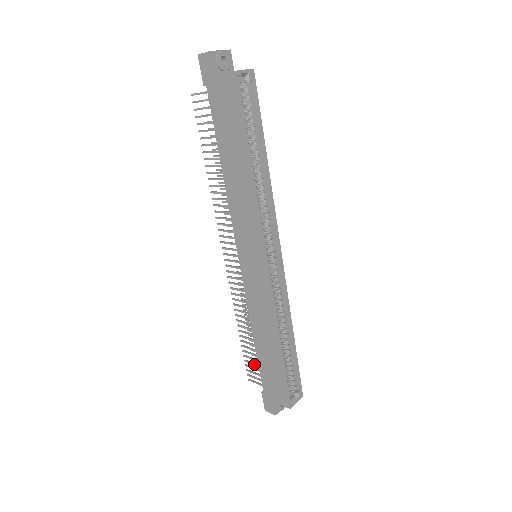
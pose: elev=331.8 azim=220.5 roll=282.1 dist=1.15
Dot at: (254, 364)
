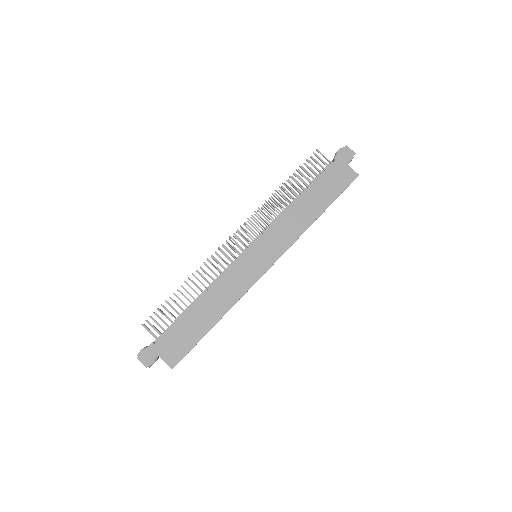
Dot at: (167, 317)
